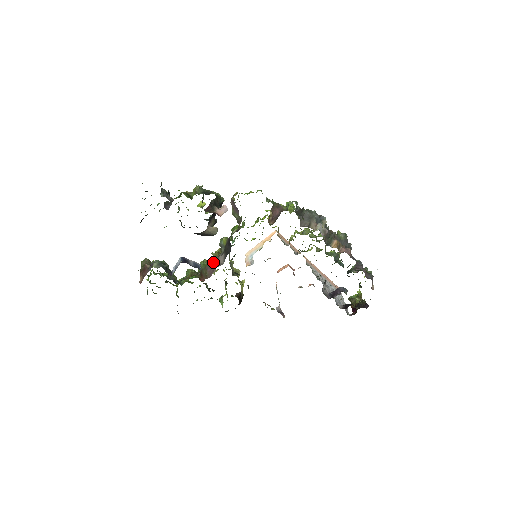
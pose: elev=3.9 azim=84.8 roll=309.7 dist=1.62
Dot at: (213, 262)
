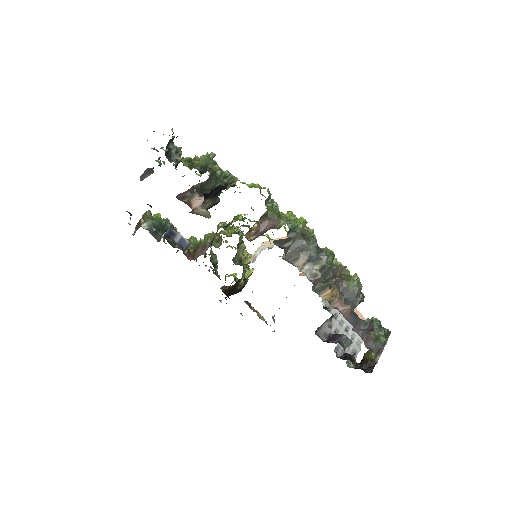
Dot at: occluded
